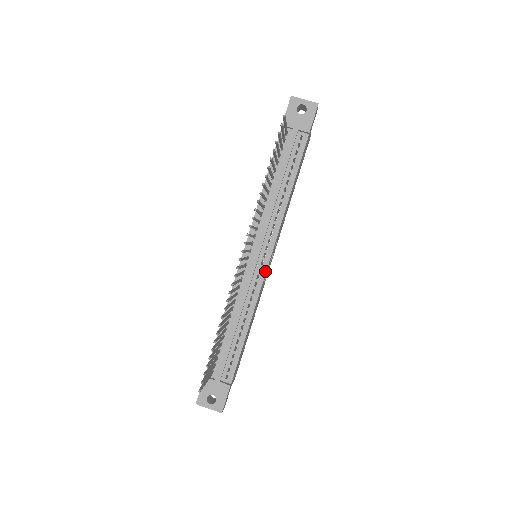
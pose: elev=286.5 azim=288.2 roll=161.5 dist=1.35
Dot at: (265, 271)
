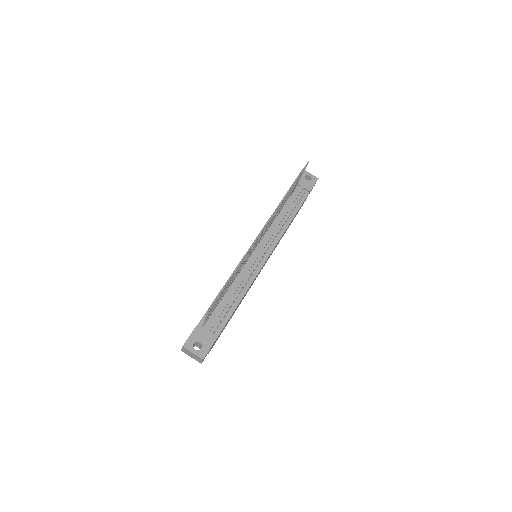
Dot at: (264, 263)
